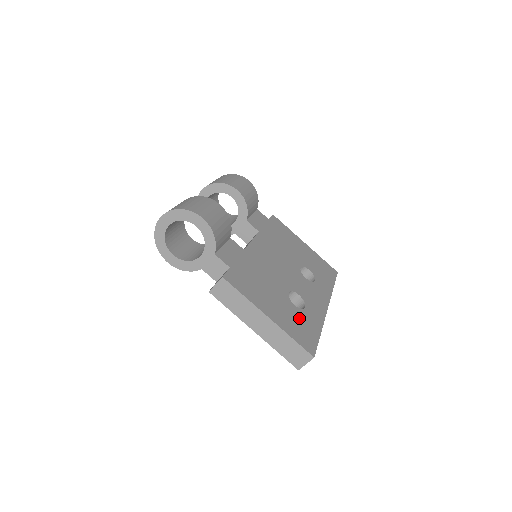
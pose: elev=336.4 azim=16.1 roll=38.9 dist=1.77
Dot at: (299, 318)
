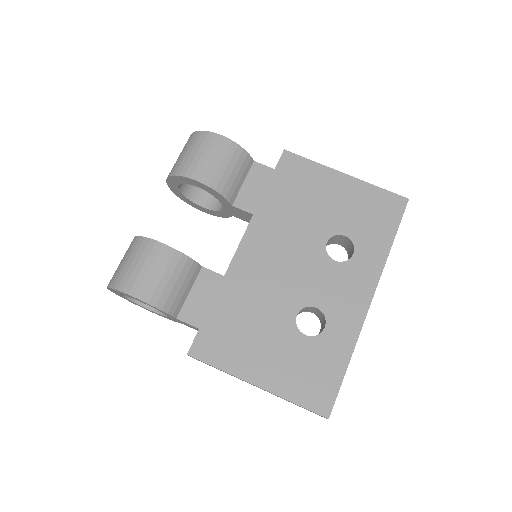
Dot at: (310, 357)
